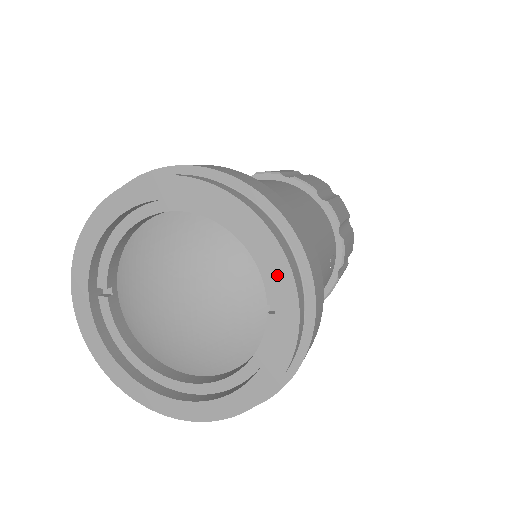
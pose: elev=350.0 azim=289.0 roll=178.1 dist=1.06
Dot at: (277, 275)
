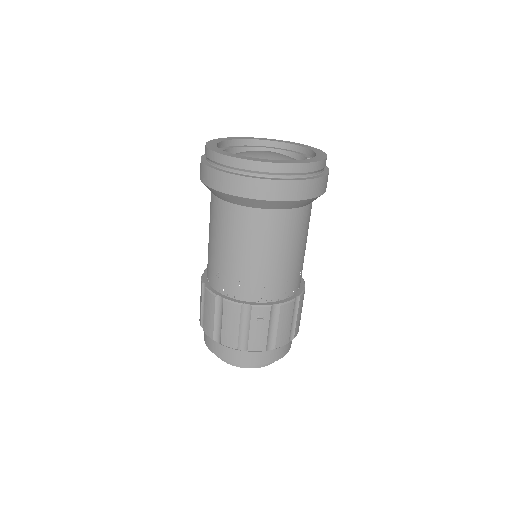
Dot at: (311, 148)
